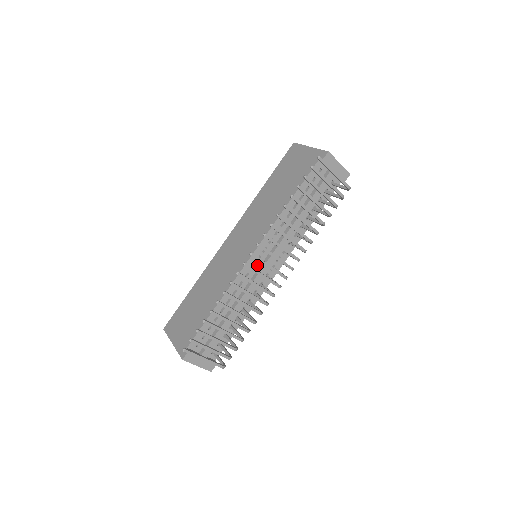
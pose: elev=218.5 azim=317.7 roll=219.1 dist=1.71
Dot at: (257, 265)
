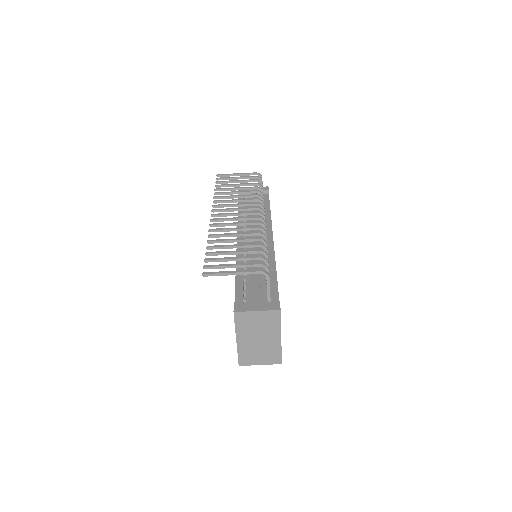
Dot at: (248, 243)
